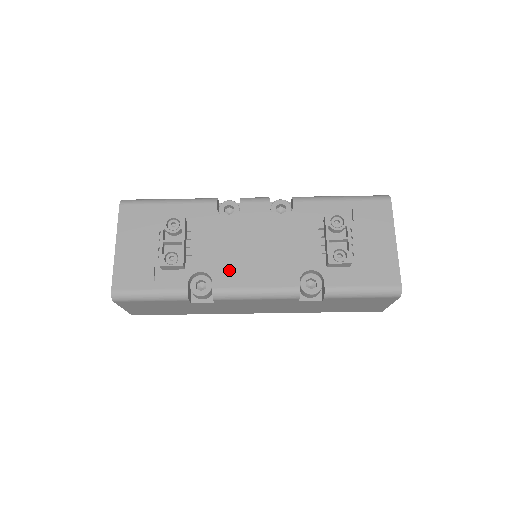
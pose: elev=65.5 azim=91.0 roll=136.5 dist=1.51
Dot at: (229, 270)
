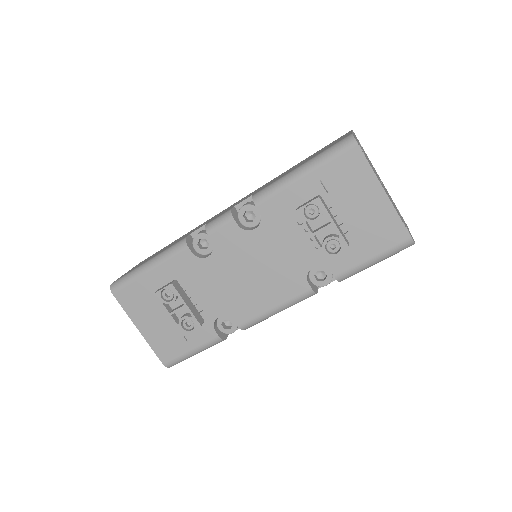
Dot at: (241, 304)
